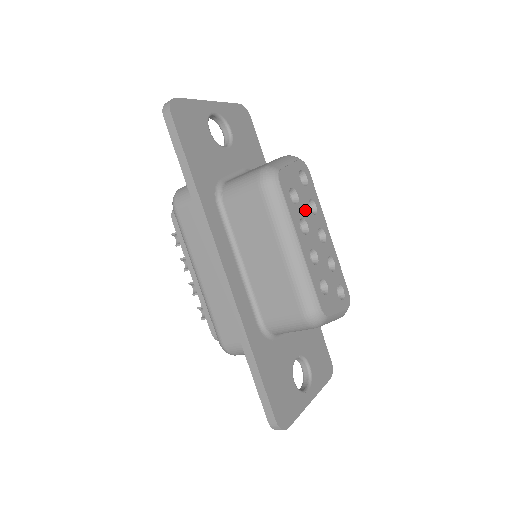
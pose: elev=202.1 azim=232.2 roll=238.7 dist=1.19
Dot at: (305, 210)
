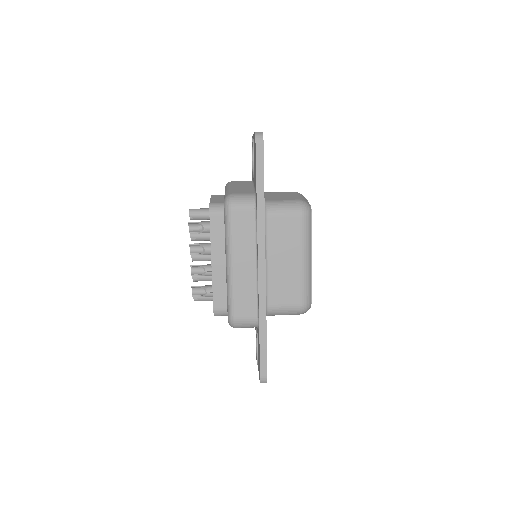
Dot at: occluded
